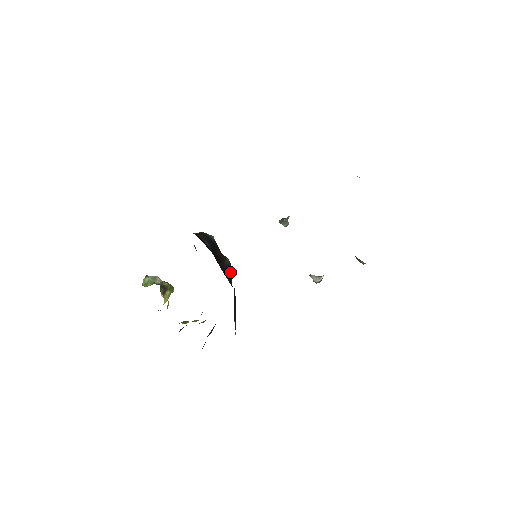
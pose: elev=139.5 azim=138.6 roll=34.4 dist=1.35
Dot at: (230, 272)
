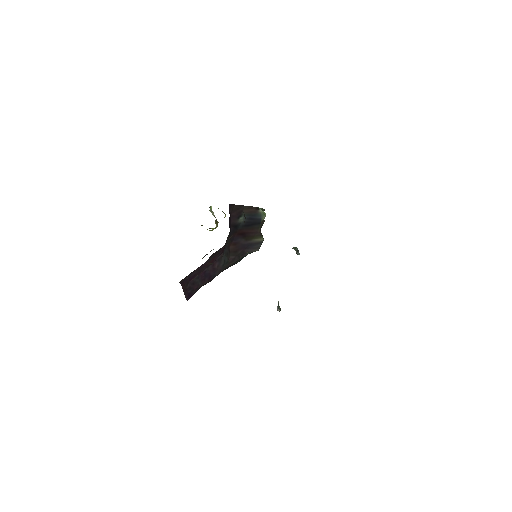
Dot at: (252, 249)
